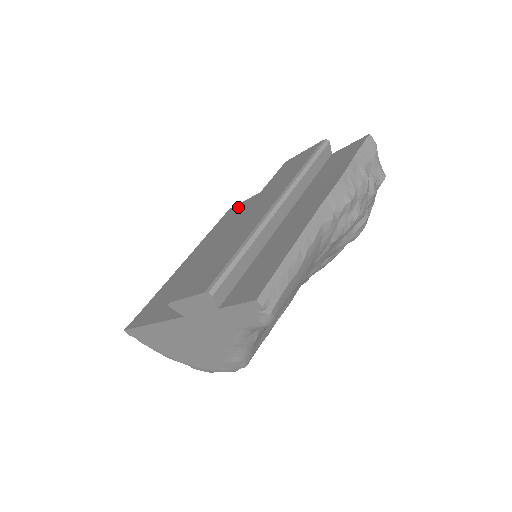
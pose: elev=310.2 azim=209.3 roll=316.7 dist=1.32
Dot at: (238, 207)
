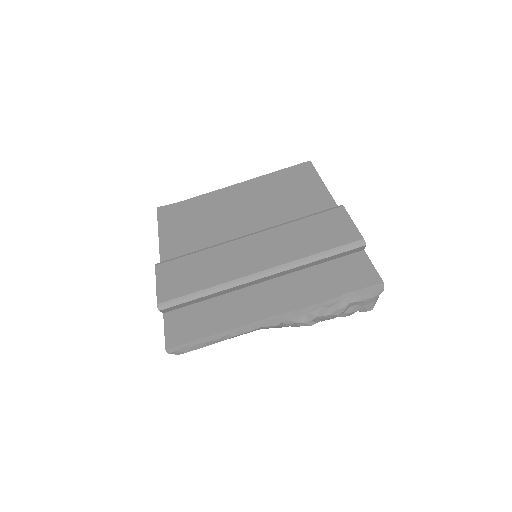
Dot at: (308, 176)
